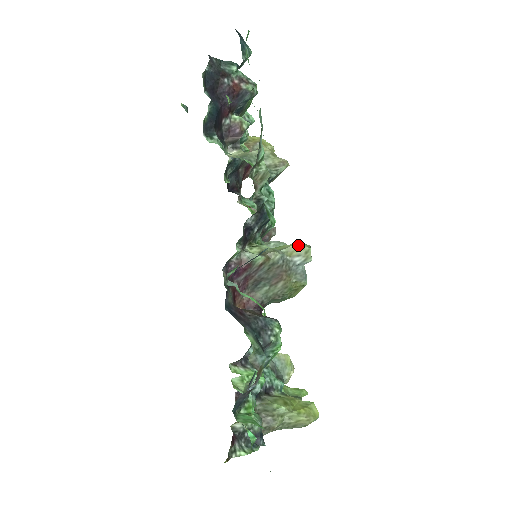
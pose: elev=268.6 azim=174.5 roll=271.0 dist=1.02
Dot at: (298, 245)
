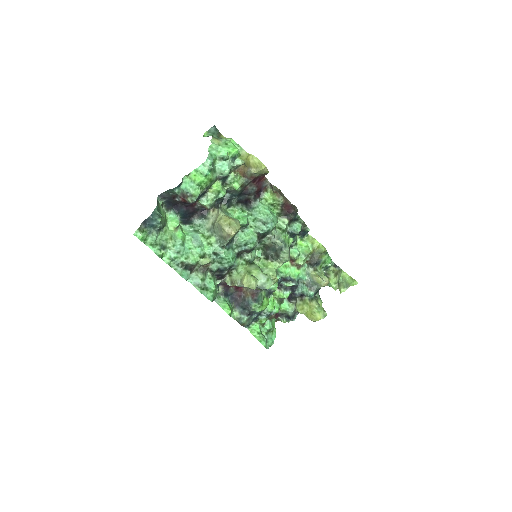
Dot at: (243, 284)
